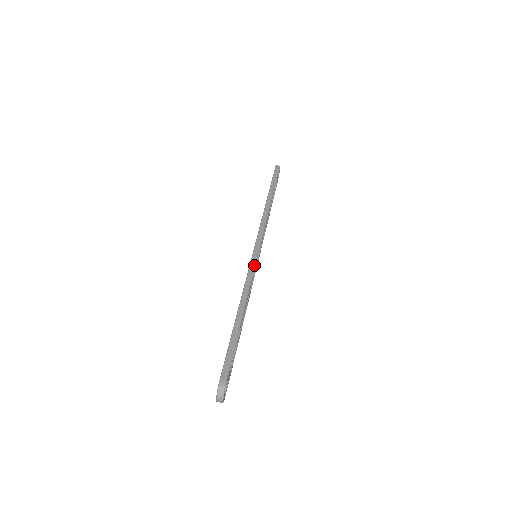
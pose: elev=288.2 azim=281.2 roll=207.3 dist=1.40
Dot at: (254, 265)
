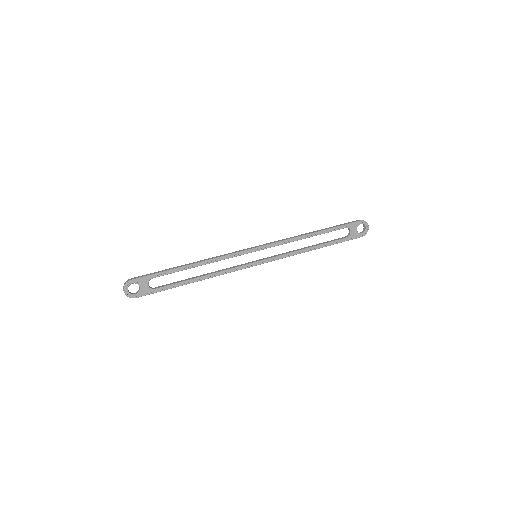
Dot at: (236, 252)
